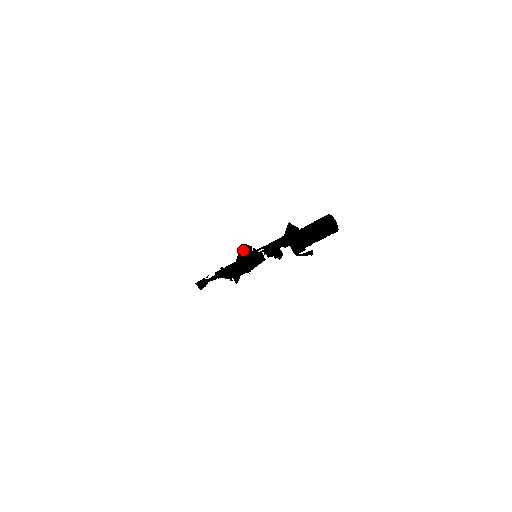
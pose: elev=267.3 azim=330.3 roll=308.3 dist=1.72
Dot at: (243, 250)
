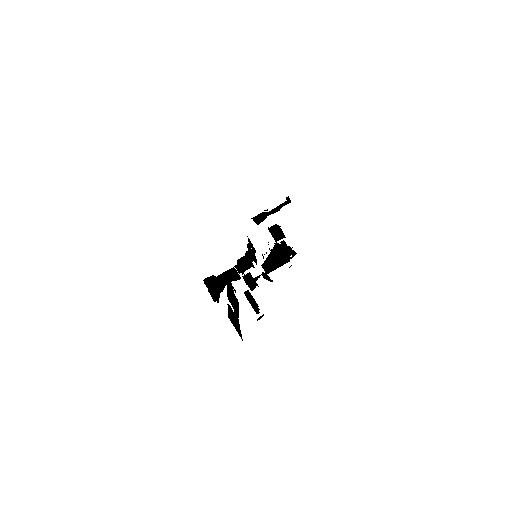
Dot at: (213, 277)
